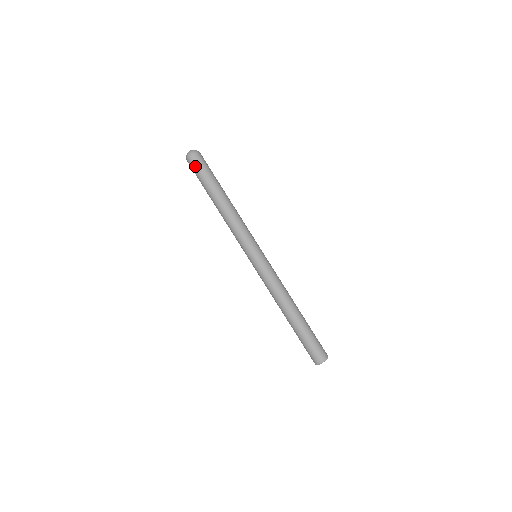
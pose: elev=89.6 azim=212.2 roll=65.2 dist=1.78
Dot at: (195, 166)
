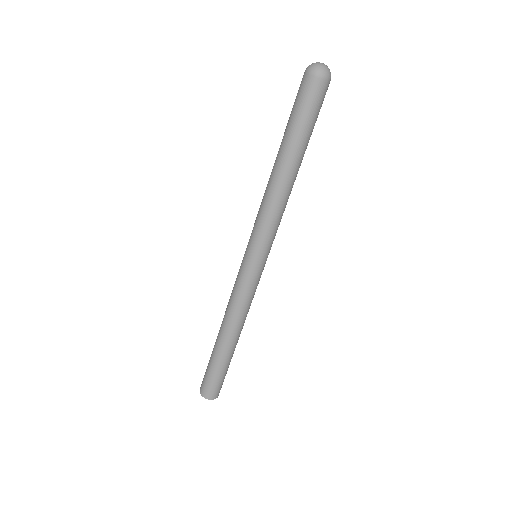
Dot at: (299, 90)
